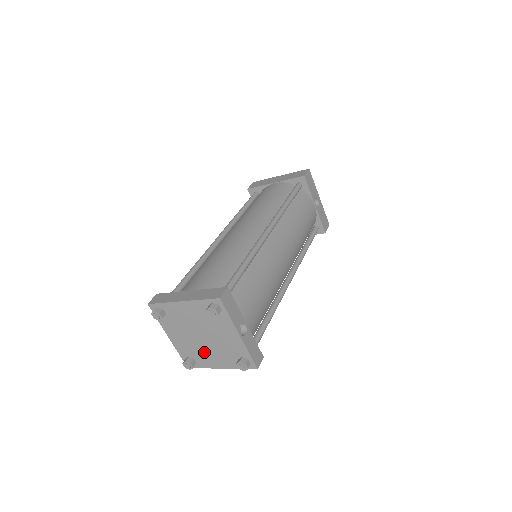
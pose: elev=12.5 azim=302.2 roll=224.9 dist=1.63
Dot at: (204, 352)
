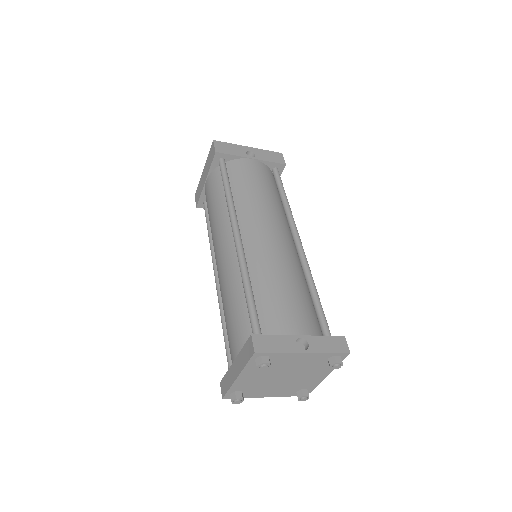
Dot at: (301, 381)
